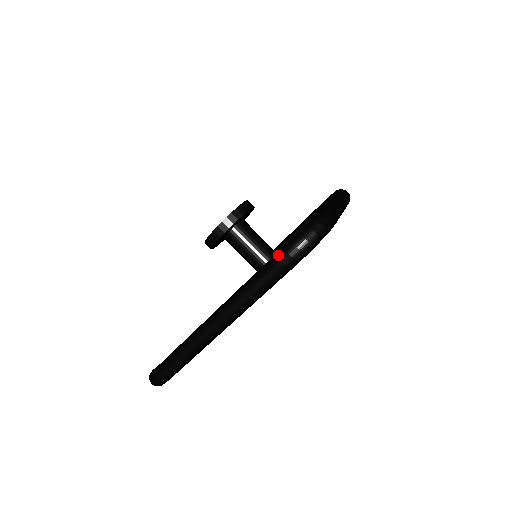
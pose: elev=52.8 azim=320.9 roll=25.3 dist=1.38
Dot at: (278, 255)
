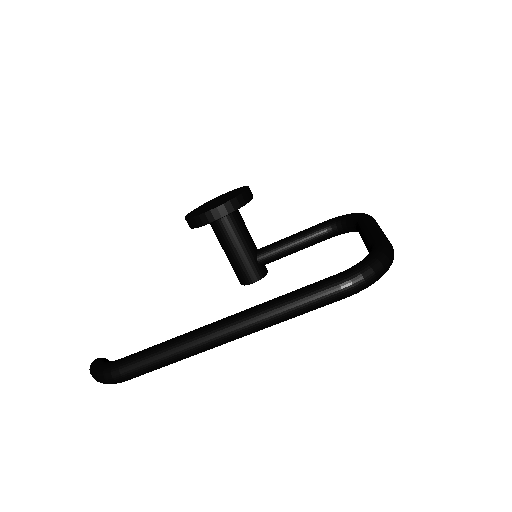
Dot at: (338, 280)
